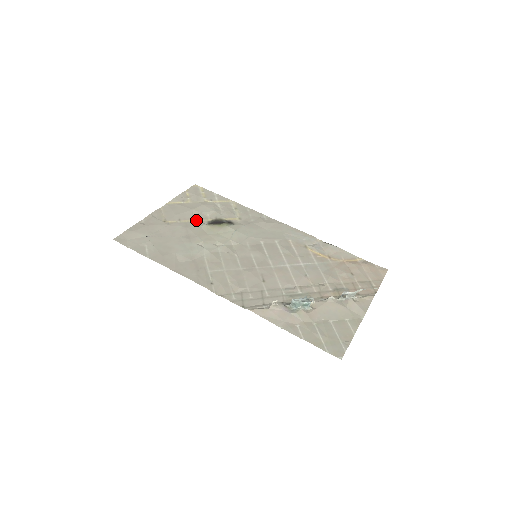
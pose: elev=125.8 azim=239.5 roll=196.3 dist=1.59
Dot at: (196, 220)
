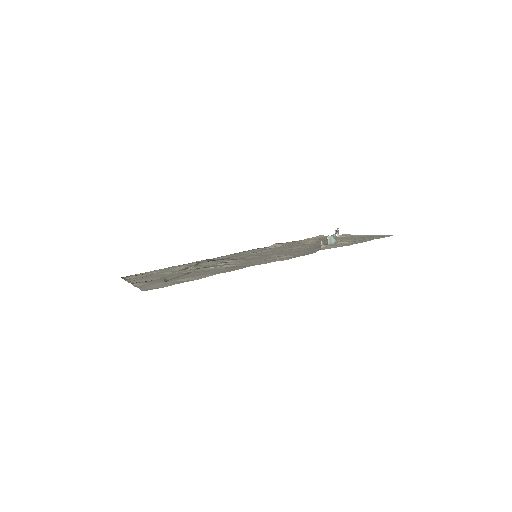
Dot at: (174, 272)
